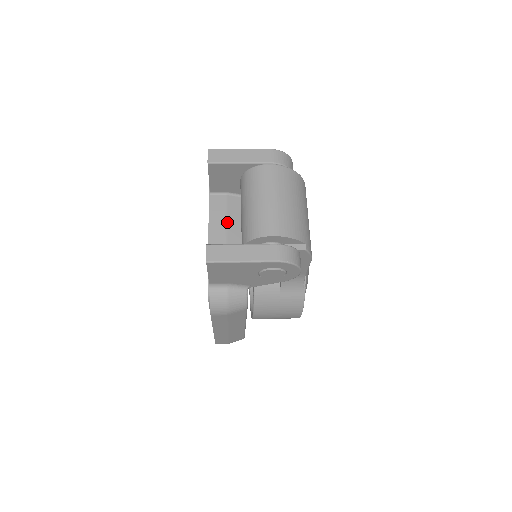
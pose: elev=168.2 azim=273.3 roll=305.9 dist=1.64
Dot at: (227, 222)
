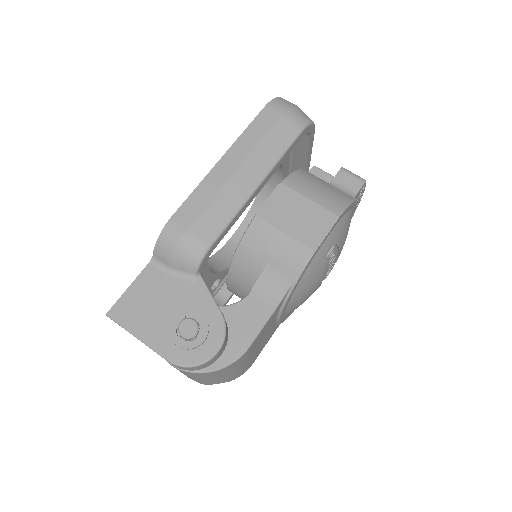
Dot at: occluded
